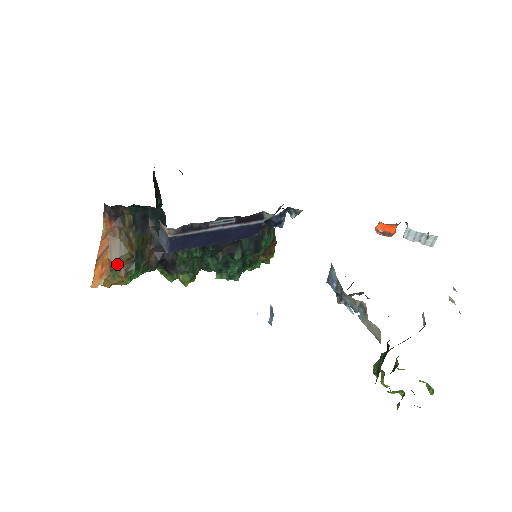
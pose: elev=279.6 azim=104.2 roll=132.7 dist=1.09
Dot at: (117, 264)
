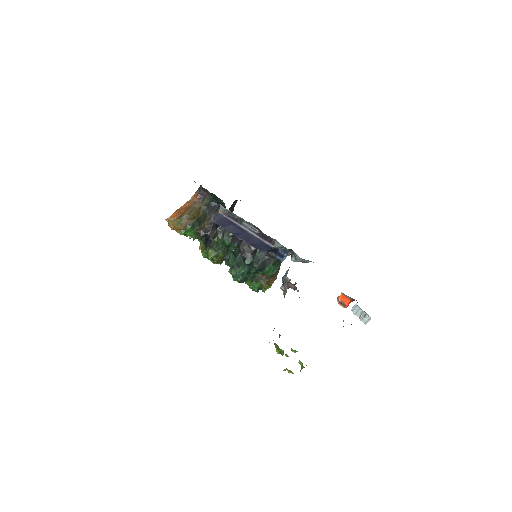
Dot at: (185, 217)
